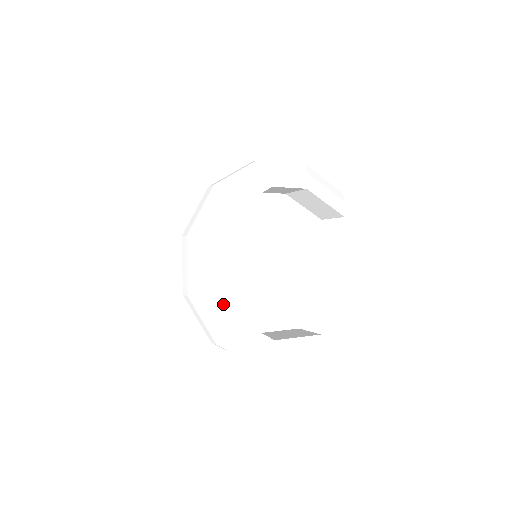
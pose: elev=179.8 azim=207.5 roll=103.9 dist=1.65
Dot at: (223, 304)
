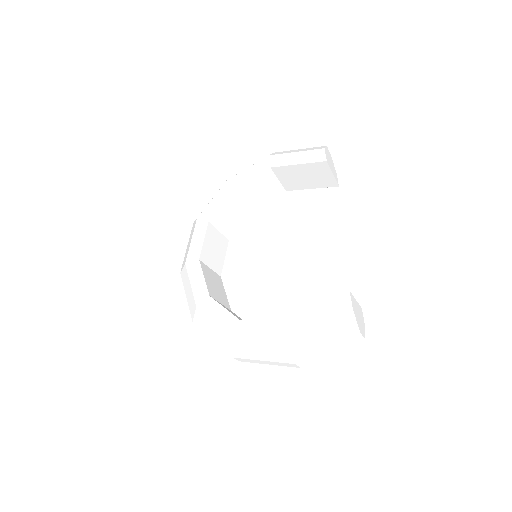
Dot at: (215, 310)
